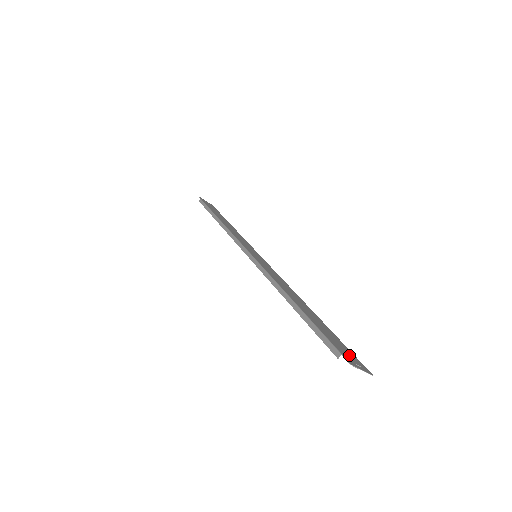
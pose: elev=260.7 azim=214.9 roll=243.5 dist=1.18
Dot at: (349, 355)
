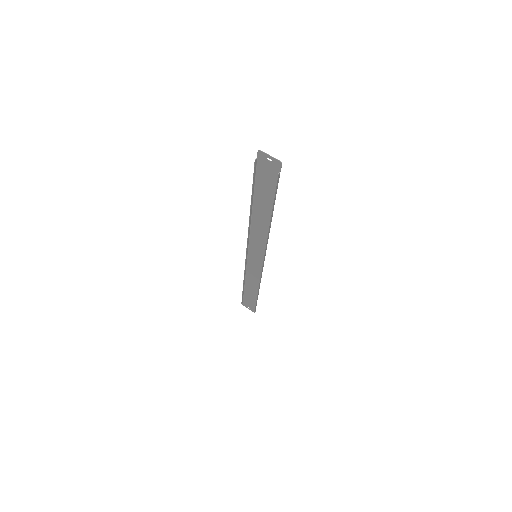
Dot at: (269, 168)
